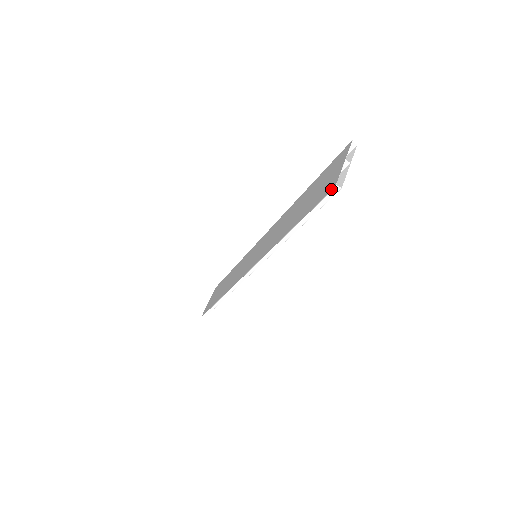
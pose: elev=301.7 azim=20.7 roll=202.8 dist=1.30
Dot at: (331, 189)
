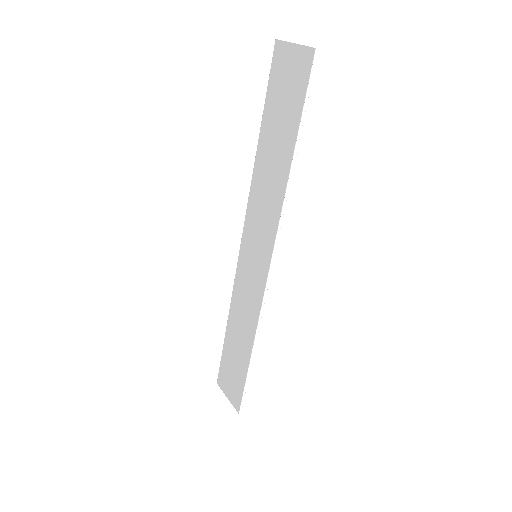
Dot at: (312, 57)
